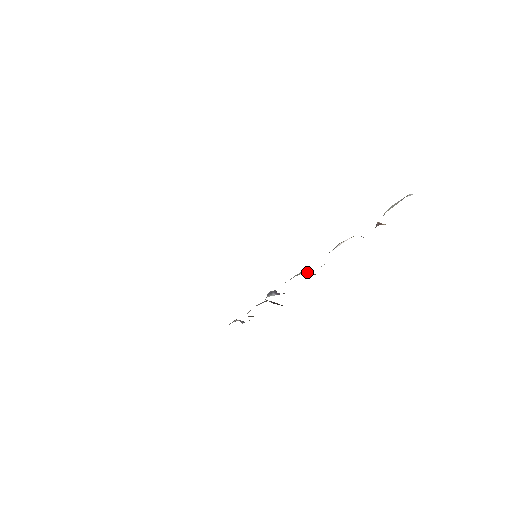
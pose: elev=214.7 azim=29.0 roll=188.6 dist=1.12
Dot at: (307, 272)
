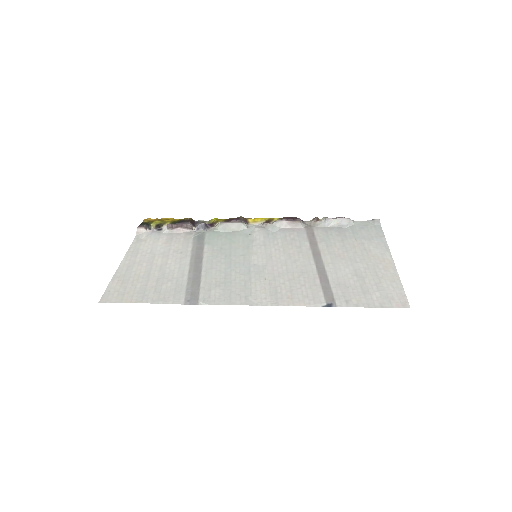
Dot at: (246, 224)
